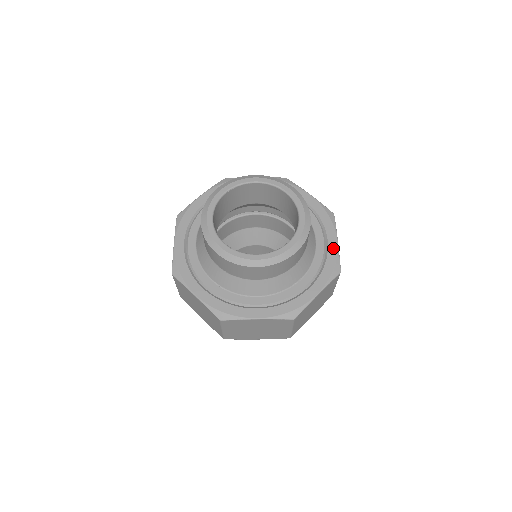
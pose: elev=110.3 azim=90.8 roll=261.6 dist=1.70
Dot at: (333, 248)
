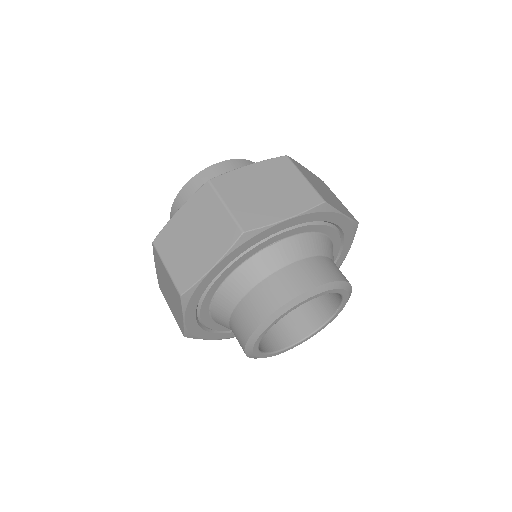
Dot at: (345, 223)
